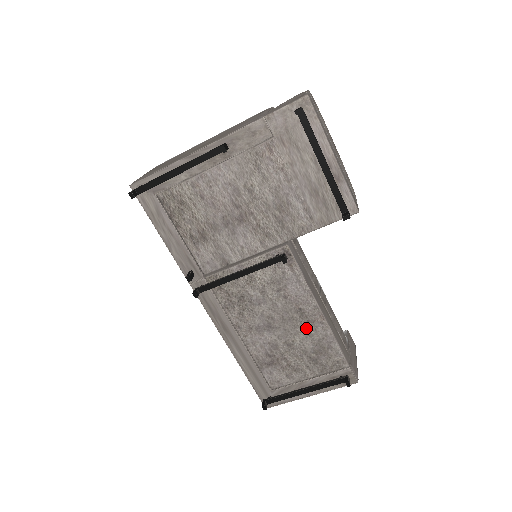
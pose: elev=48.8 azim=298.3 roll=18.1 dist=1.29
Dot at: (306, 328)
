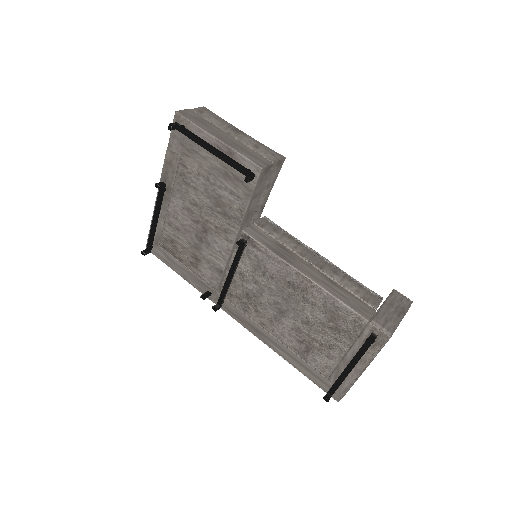
Dot at: (306, 299)
